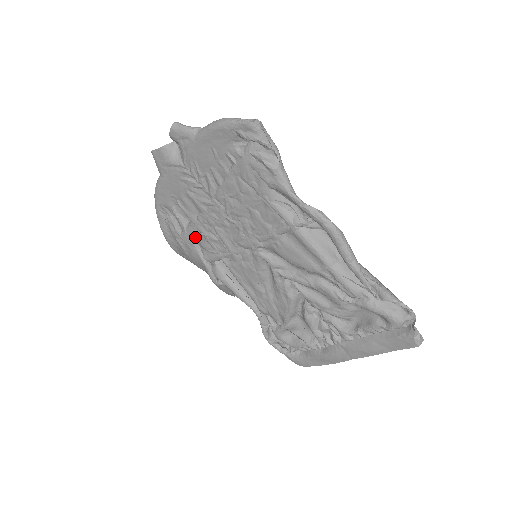
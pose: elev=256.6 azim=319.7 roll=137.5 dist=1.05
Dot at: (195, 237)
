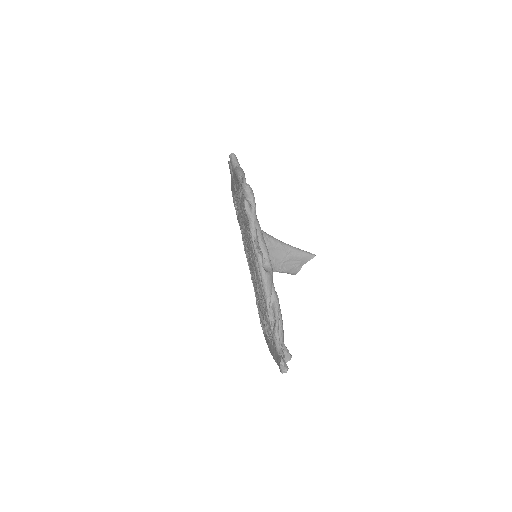
Dot at: occluded
